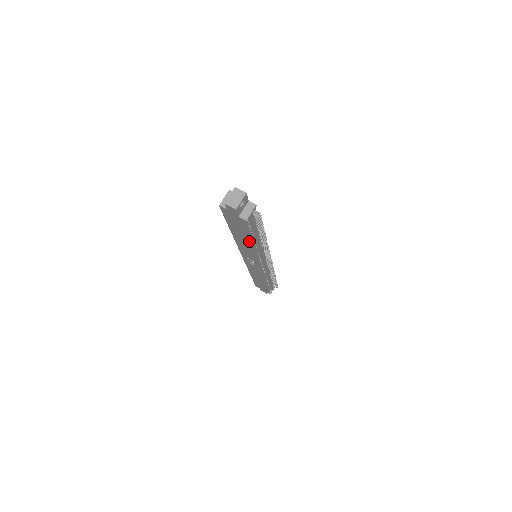
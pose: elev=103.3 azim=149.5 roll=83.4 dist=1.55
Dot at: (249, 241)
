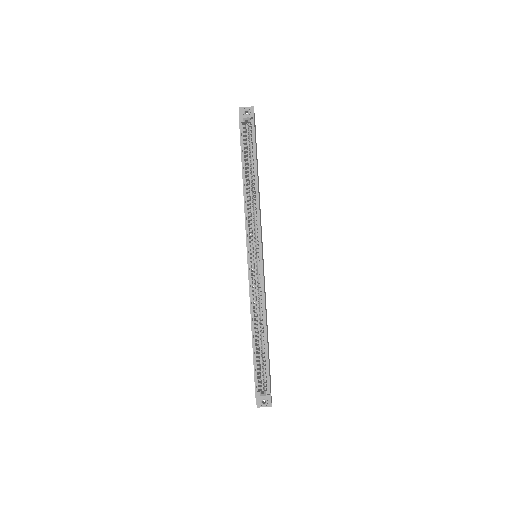
Dot at: occluded
